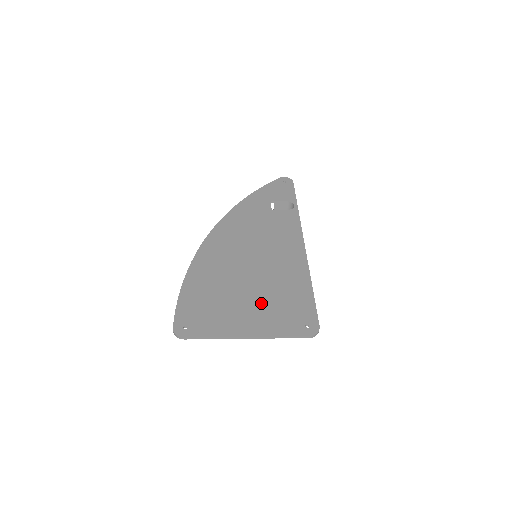
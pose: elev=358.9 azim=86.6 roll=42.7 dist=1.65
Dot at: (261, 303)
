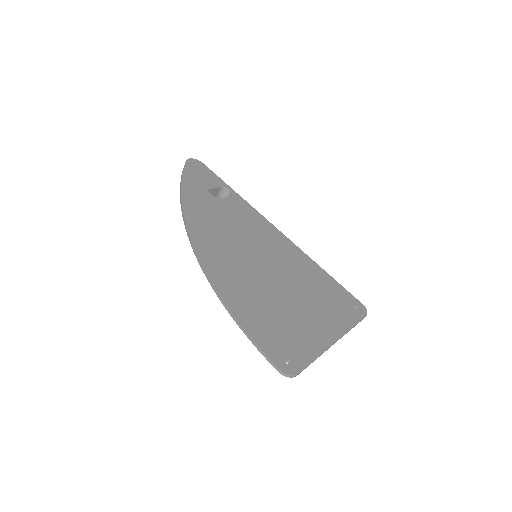
Dot at: (311, 303)
